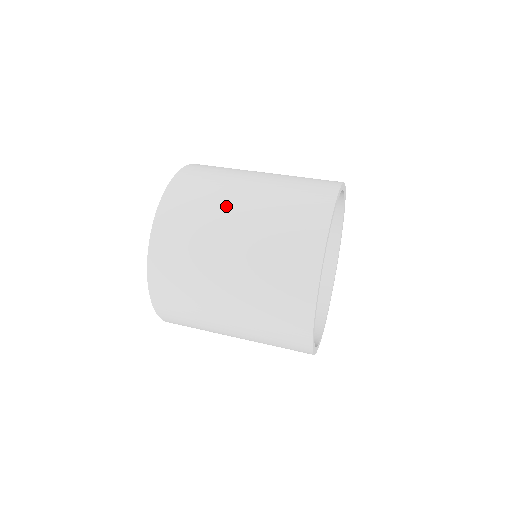
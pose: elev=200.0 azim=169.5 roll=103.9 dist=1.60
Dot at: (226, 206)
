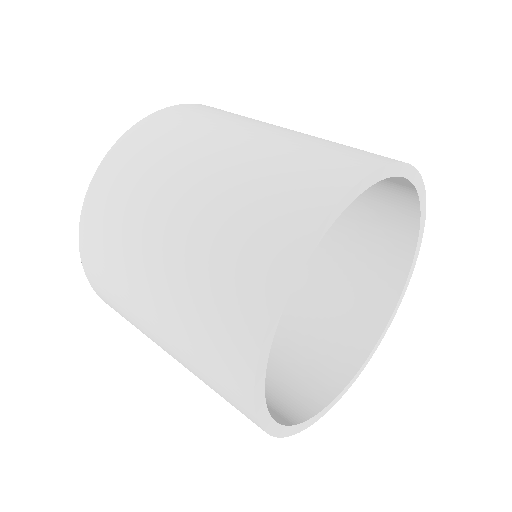
Dot at: (166, 189)
